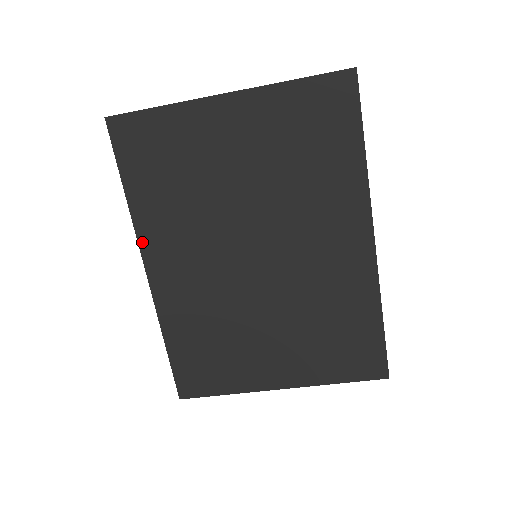
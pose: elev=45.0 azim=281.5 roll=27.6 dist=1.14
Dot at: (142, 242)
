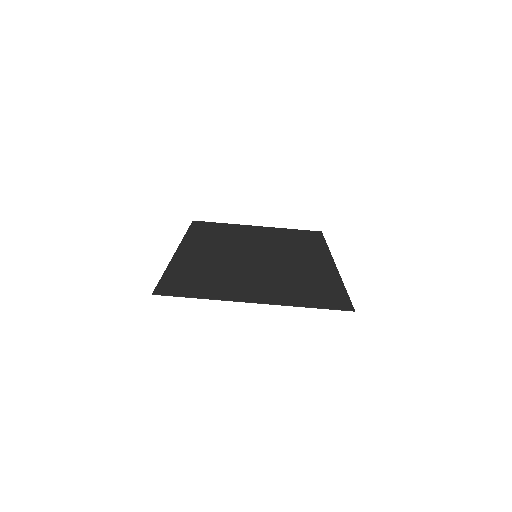
Dot at: (184, 242)
